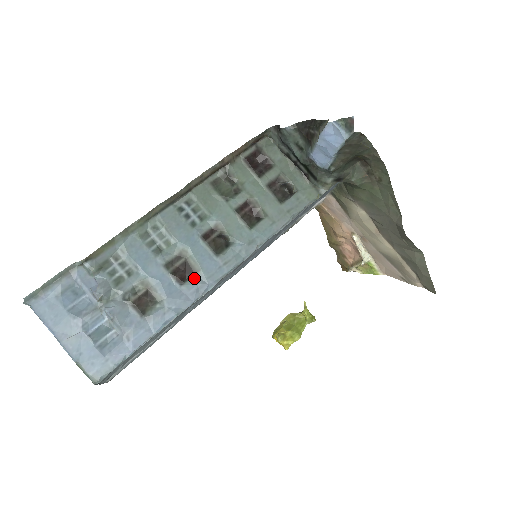
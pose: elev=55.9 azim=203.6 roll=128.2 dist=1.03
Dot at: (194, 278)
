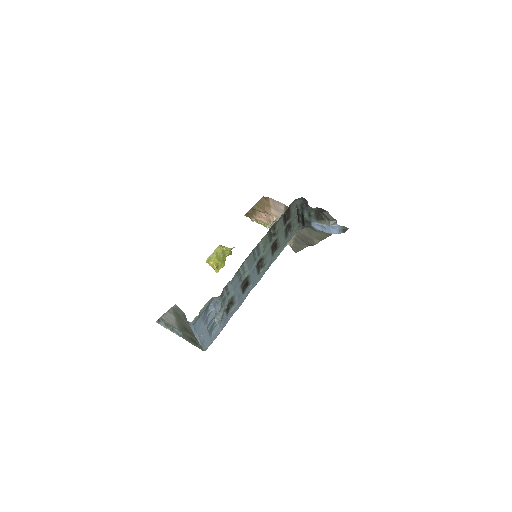
Dot at: (248, 288)
